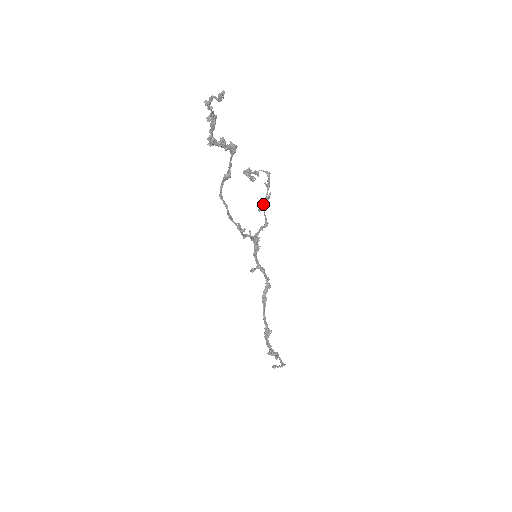
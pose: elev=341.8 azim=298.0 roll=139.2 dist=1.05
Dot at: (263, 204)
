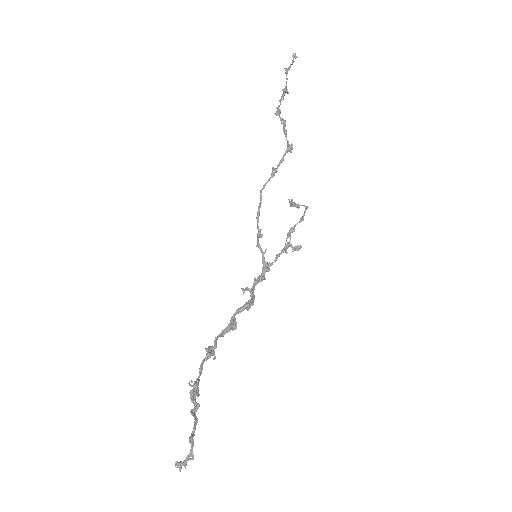
Dot at: (290, 229)
